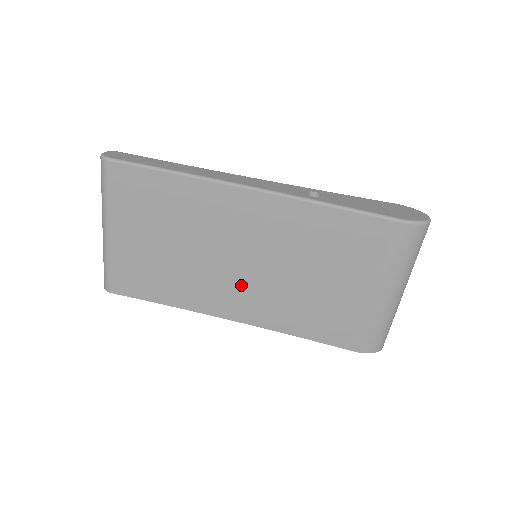
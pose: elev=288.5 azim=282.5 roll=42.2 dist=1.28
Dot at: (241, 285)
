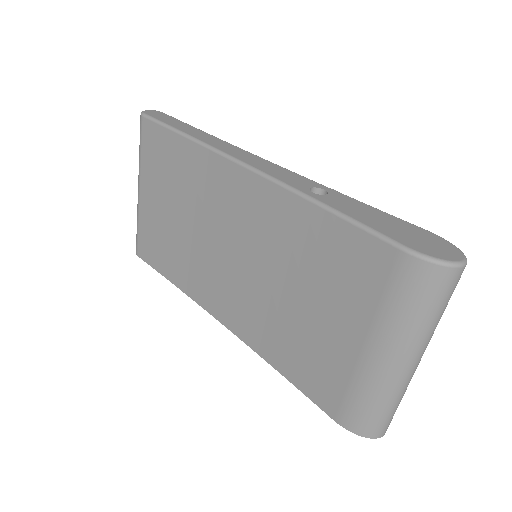
Dot at: (232, 284)
